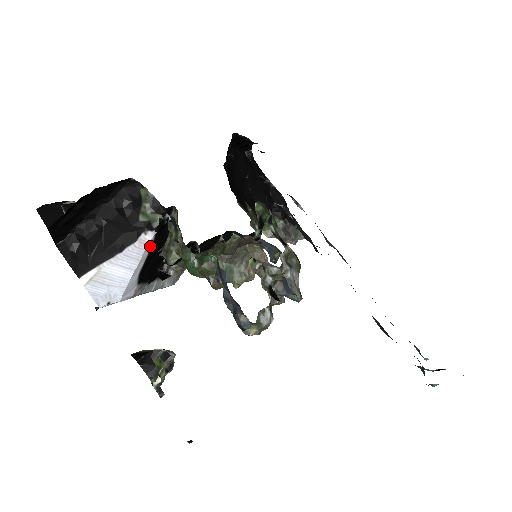
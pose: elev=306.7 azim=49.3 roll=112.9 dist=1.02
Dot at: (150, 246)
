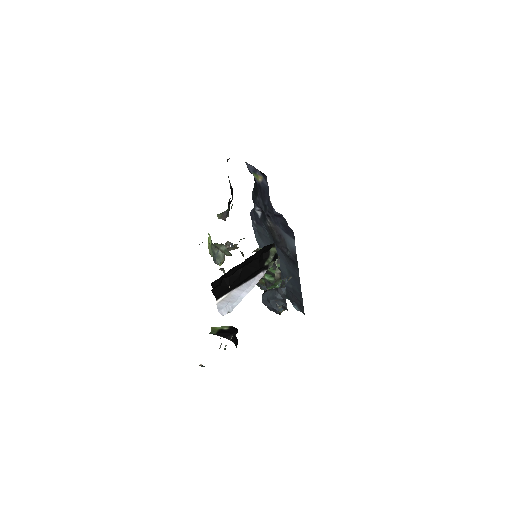
Dot at: (258, 277)
